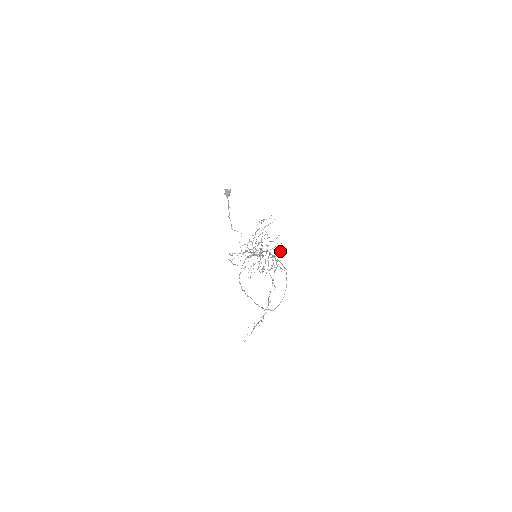
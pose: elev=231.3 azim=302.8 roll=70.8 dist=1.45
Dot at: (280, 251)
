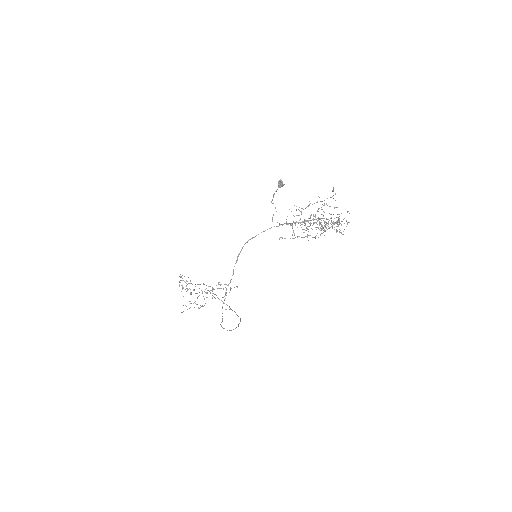
Dot at: occluded
